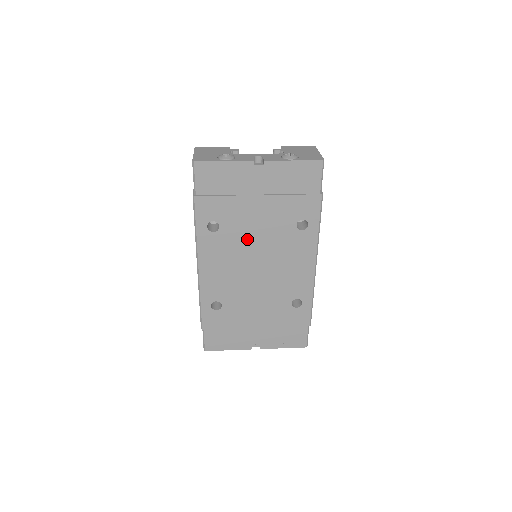
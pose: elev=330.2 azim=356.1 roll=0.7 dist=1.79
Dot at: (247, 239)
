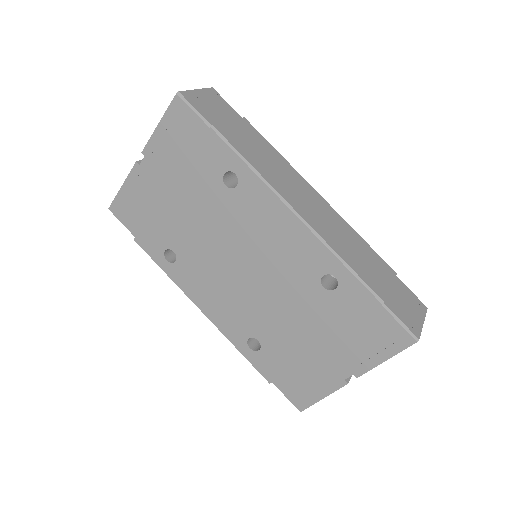
Dot at: (204, 244)
